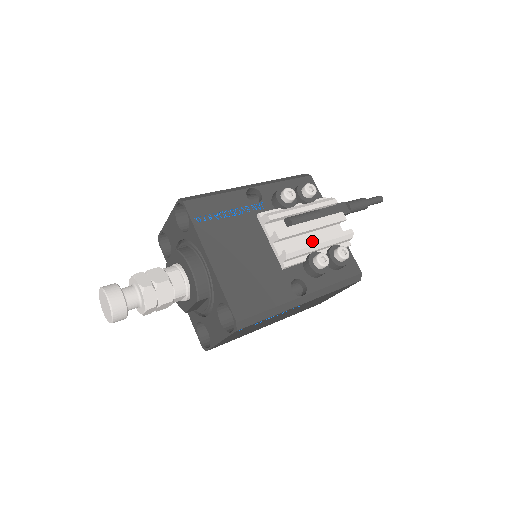
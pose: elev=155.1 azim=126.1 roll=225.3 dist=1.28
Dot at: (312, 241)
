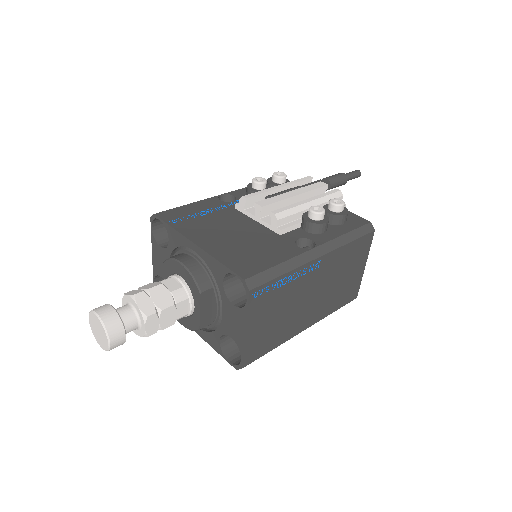
Dot at: (298, 202)
